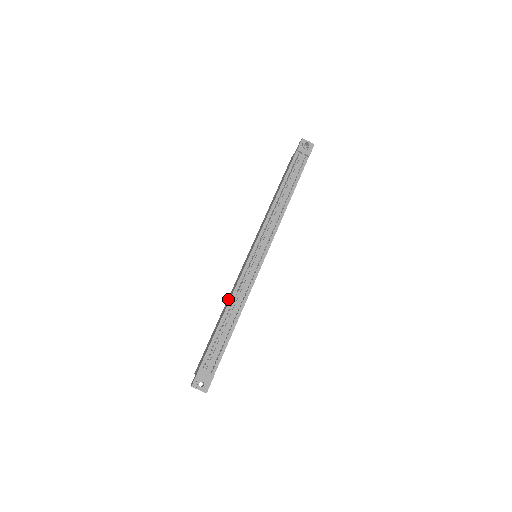
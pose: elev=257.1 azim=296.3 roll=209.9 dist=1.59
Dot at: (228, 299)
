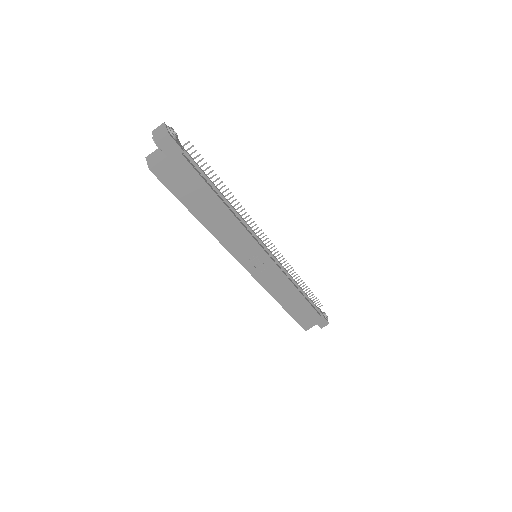
Dot at: occluded
